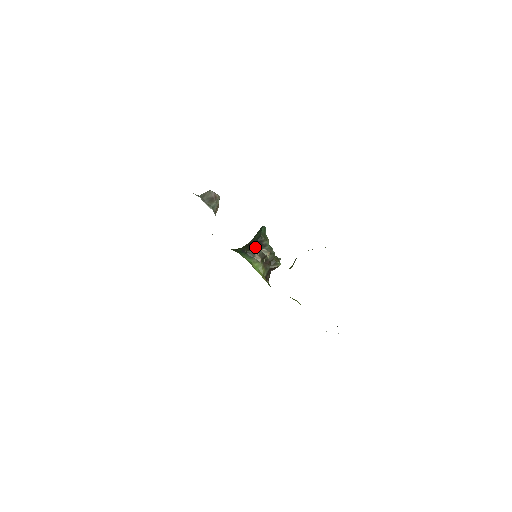
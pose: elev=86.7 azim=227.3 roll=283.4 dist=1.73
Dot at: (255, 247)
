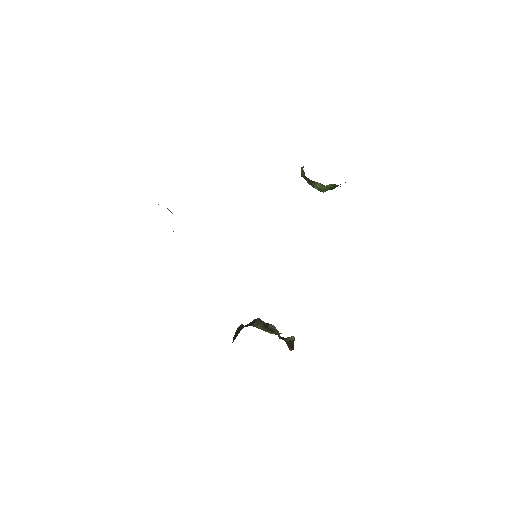
Dot at: occluded
